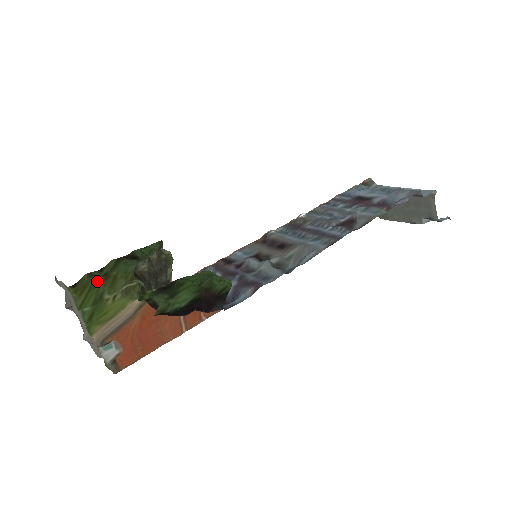
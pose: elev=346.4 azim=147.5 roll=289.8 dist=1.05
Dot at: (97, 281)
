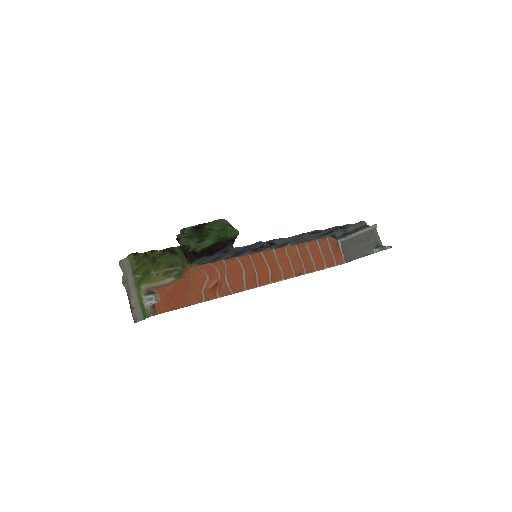
Dot at: (148, 262)
